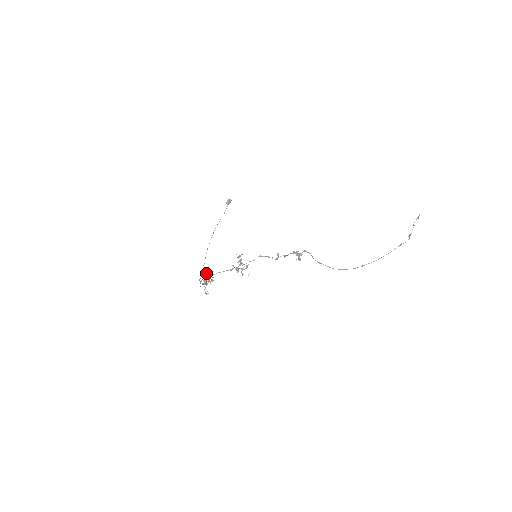
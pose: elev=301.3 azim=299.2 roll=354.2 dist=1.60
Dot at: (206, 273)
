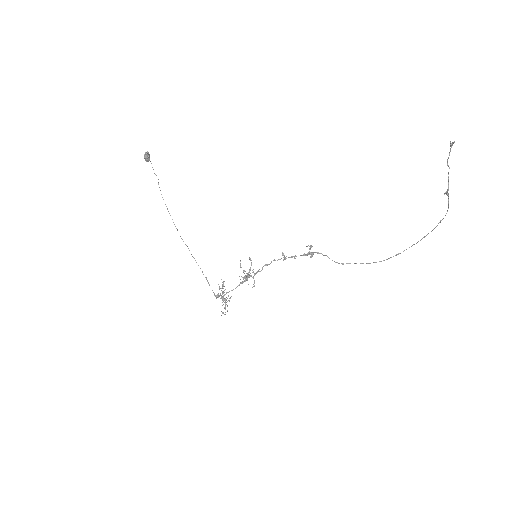
Dot at: (218, 294)
